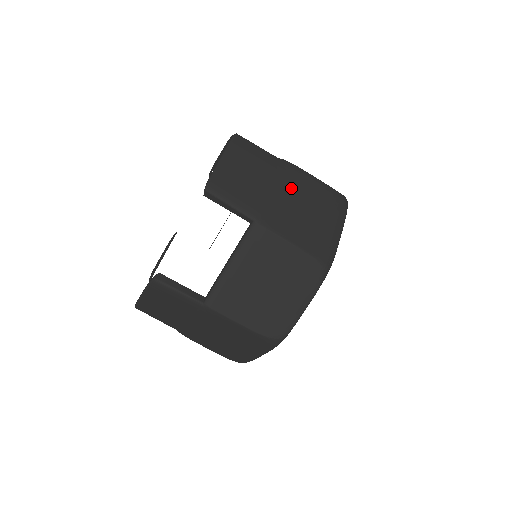
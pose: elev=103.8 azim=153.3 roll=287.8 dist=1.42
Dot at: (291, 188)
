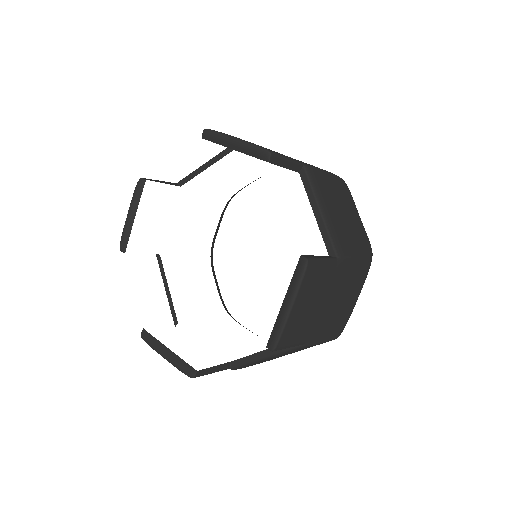
Dot at: (338, 289)
